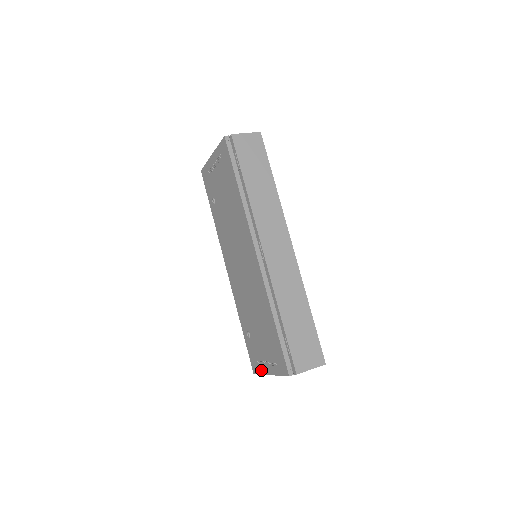
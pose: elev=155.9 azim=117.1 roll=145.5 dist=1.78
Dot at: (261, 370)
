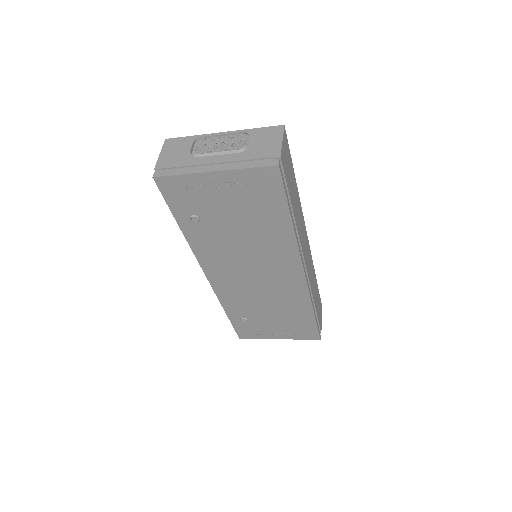
Dot at: (261, 338)
